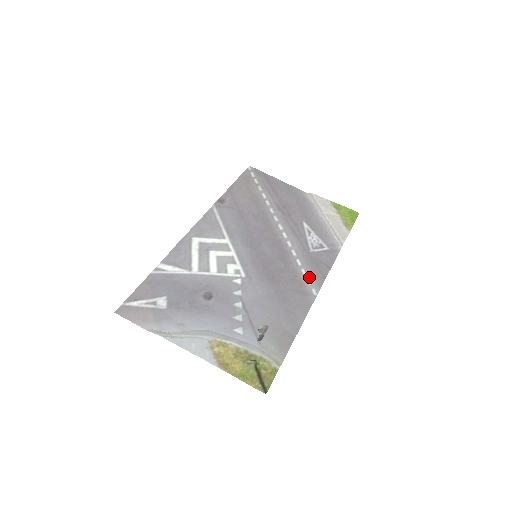
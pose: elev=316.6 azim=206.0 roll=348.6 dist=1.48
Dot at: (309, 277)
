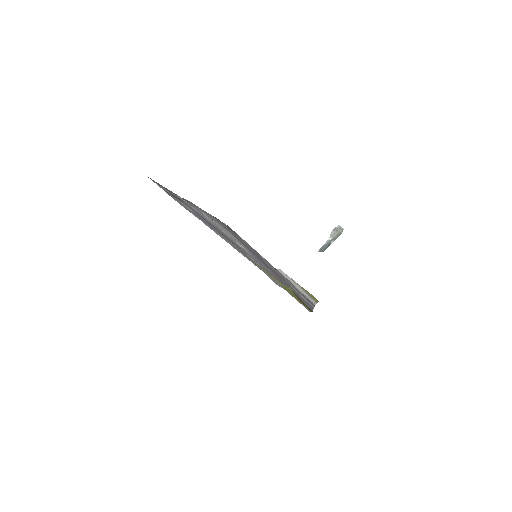
Dot at: (302, 296)
